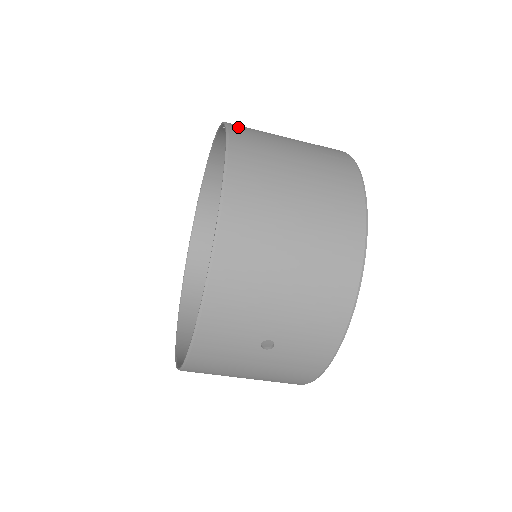
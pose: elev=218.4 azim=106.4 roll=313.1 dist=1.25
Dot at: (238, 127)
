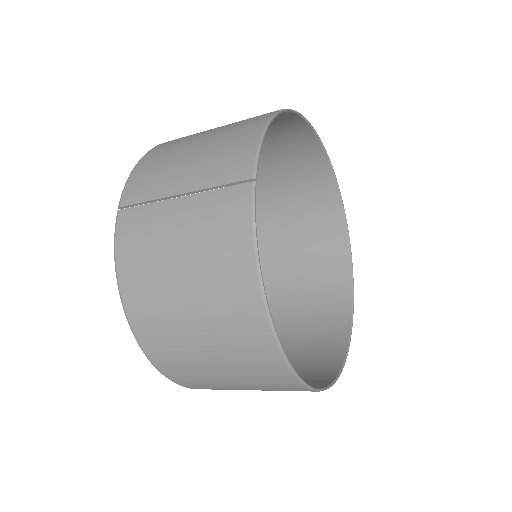
Dot at: (126, 264)
